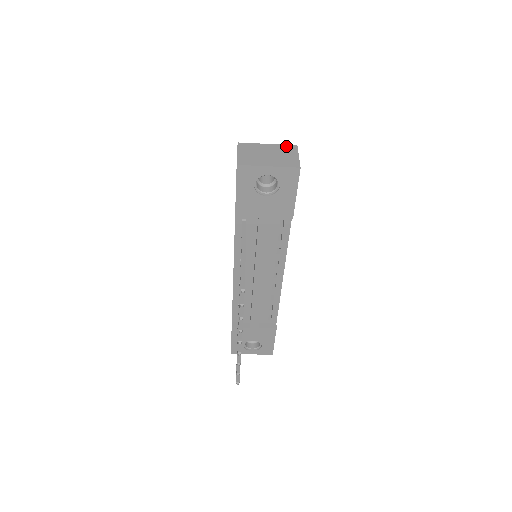
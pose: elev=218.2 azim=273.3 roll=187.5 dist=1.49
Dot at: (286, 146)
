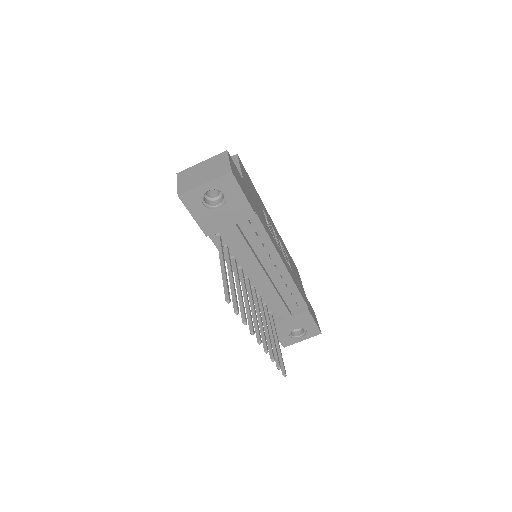
Dot at: (217, 156)
